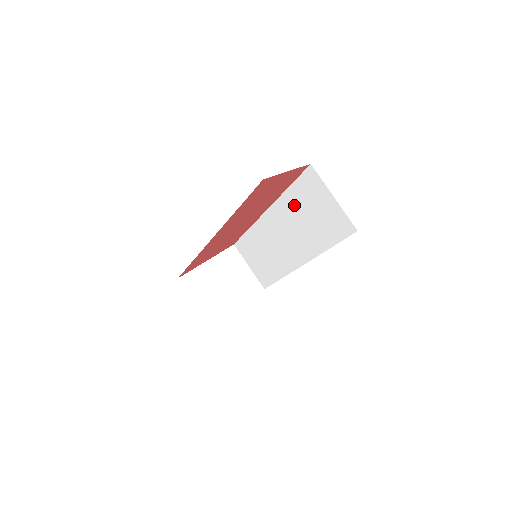
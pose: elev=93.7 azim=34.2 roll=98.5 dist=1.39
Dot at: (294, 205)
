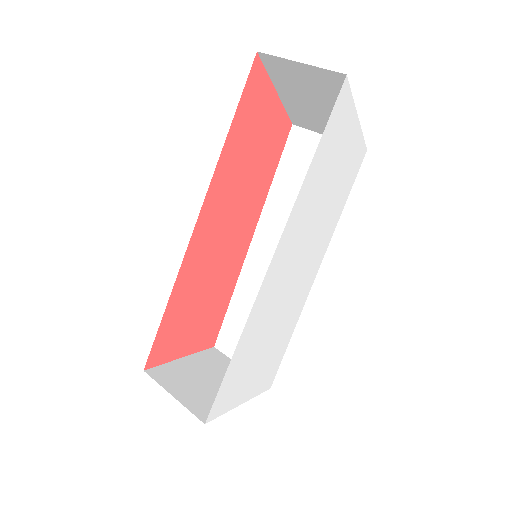
Dot at: (285, 194)
